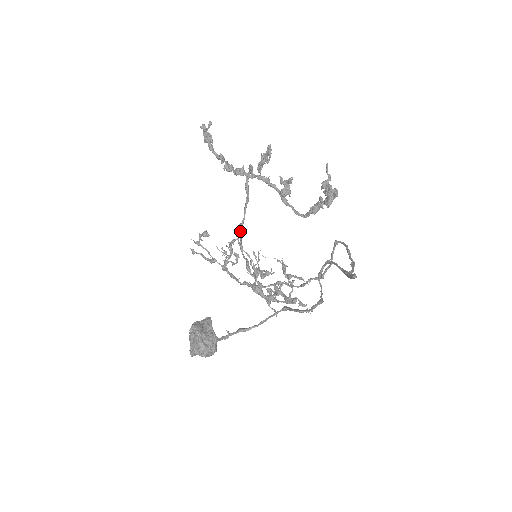
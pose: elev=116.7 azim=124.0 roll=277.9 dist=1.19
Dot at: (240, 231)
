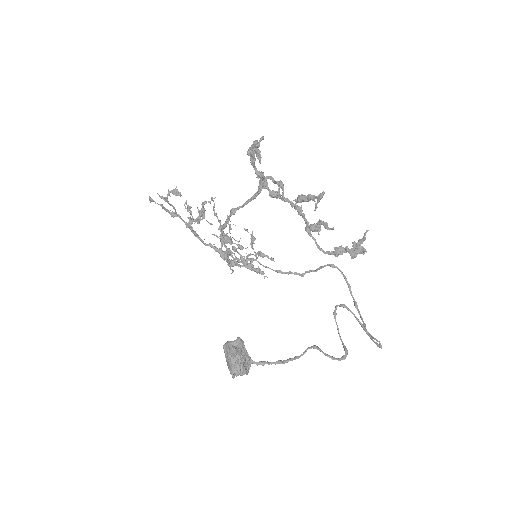
Dot at: (231, 215)
